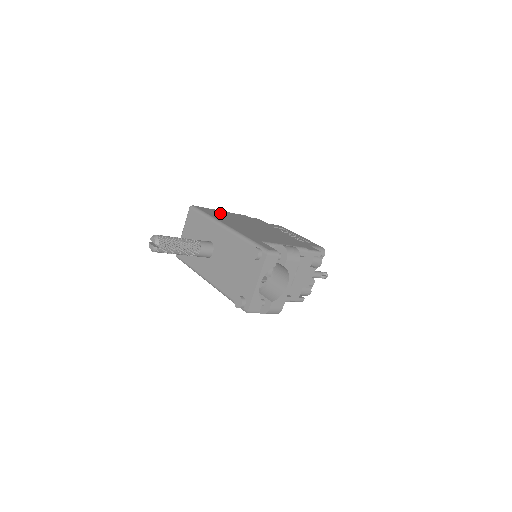
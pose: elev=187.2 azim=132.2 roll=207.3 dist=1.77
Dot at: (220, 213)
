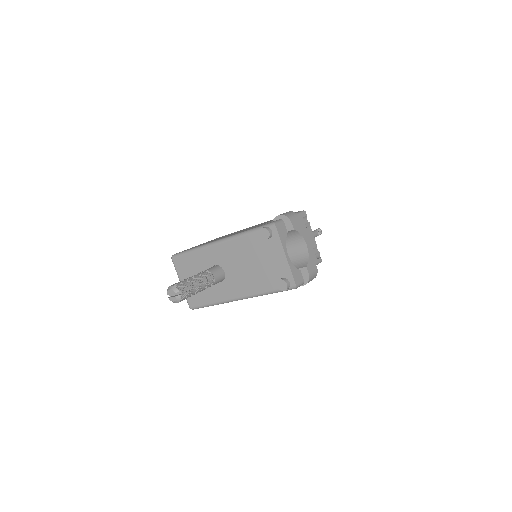
Dot at: occluded
